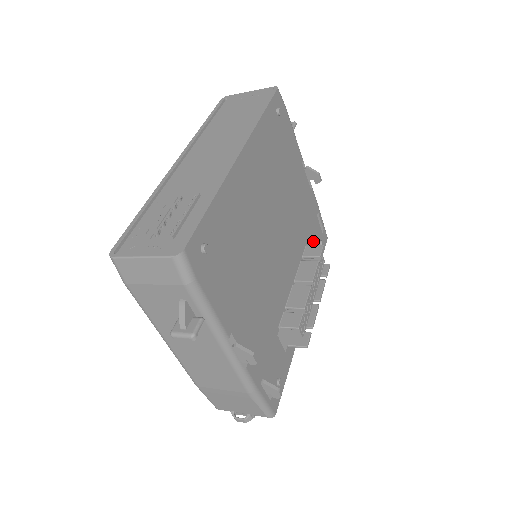
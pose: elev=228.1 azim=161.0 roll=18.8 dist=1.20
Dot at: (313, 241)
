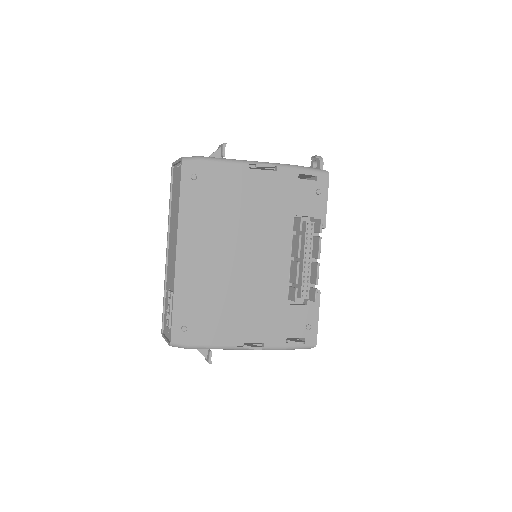
Dot at: (304, 203)
